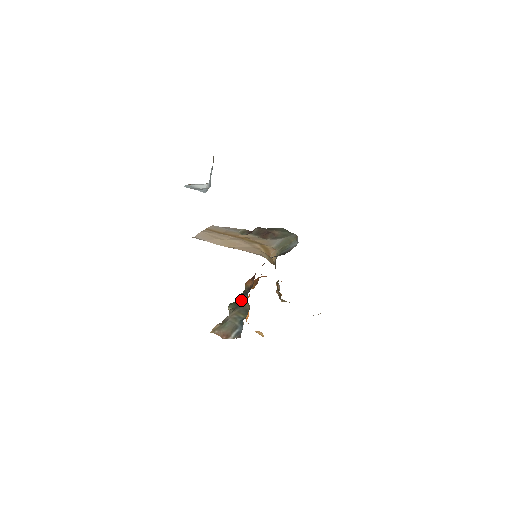
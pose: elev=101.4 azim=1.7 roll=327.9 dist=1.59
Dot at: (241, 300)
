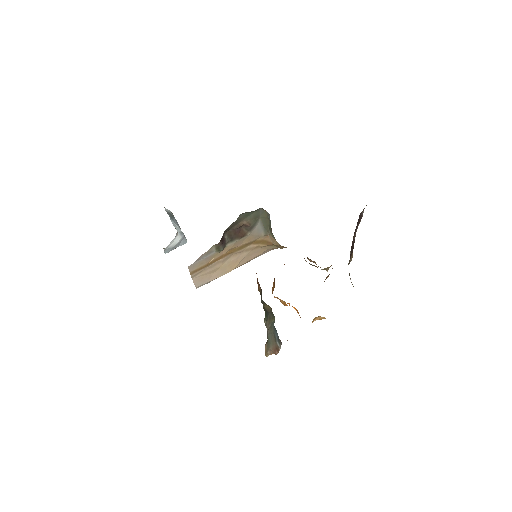
Dot at: (264, 307)
